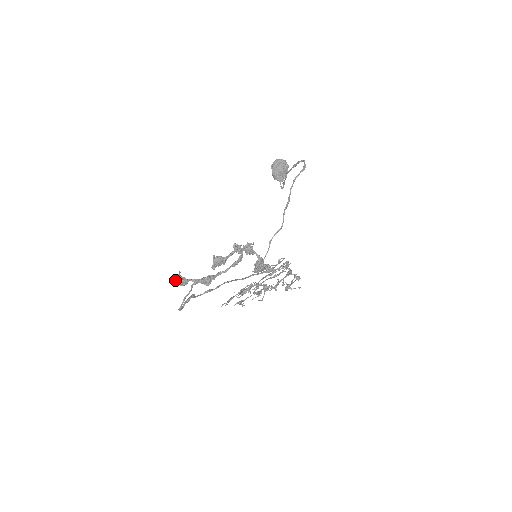
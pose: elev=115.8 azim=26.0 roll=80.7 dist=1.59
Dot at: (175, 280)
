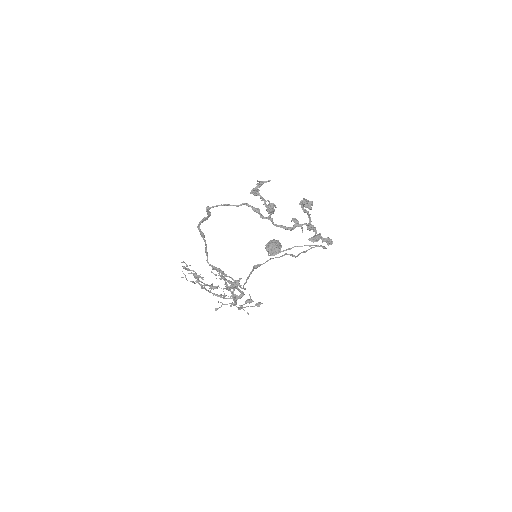
Dot at: (260, 181)
